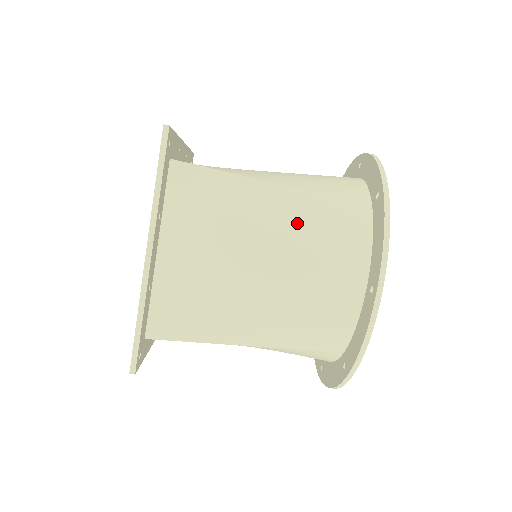
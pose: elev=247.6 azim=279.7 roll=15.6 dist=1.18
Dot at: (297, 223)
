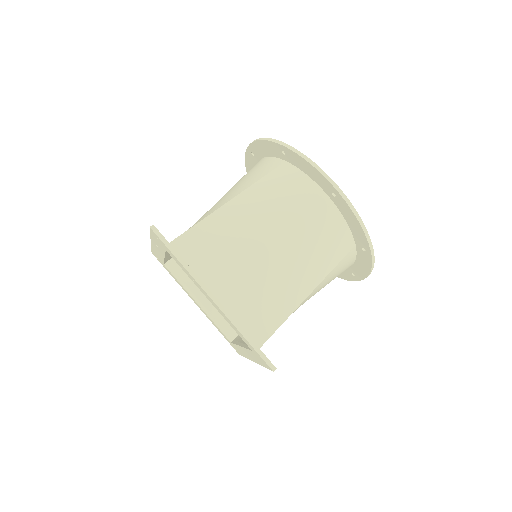
Dot at: occluded
